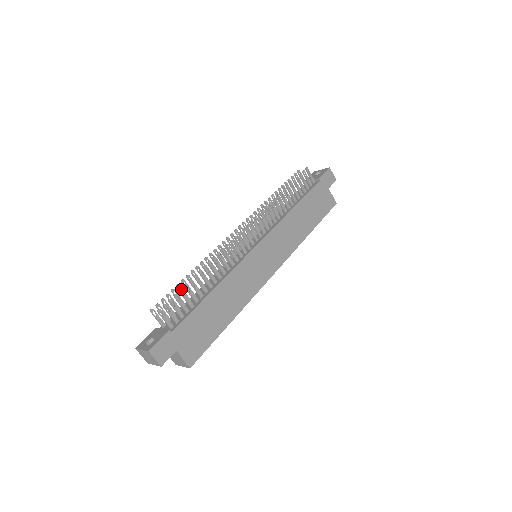
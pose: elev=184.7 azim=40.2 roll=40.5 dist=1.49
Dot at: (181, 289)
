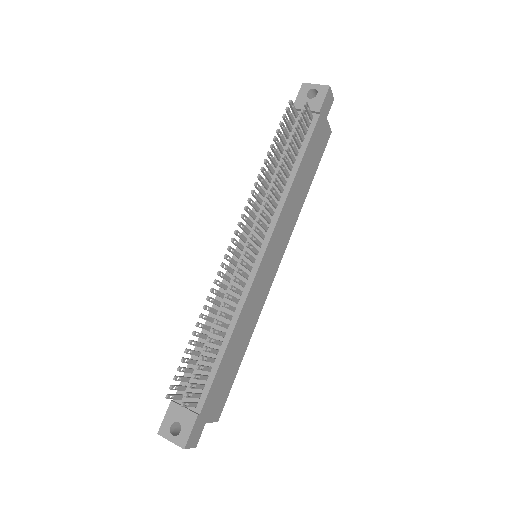
Dot at: (199, 366)
